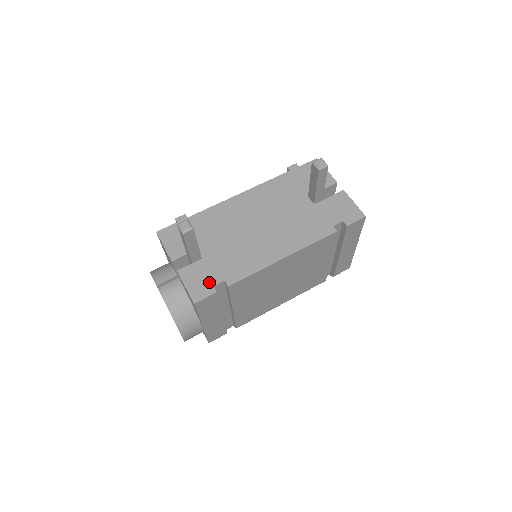
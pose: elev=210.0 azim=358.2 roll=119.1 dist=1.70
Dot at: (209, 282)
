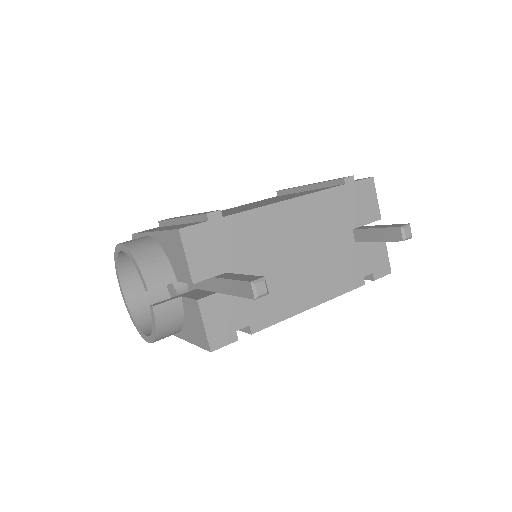
Dot at: (232, 325)
